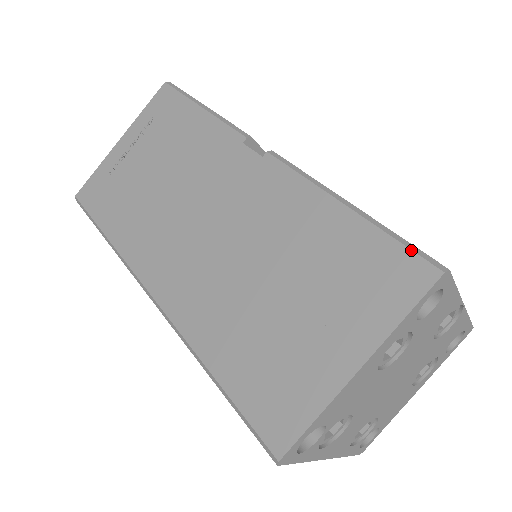
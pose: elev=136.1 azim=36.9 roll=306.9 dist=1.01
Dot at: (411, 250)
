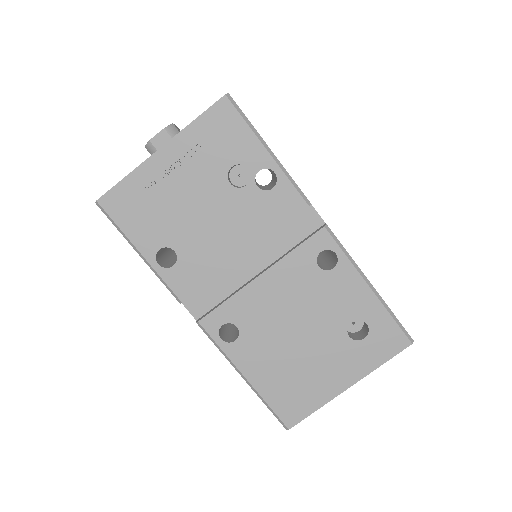
Dot at: (274, 415)
